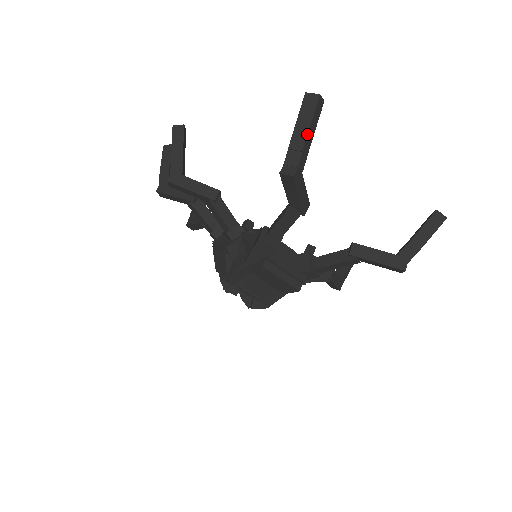
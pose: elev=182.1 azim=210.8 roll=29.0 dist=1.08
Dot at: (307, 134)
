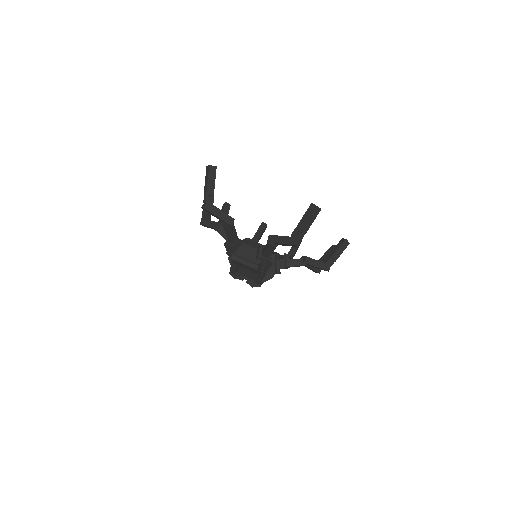
Dot at: (207, 186)
